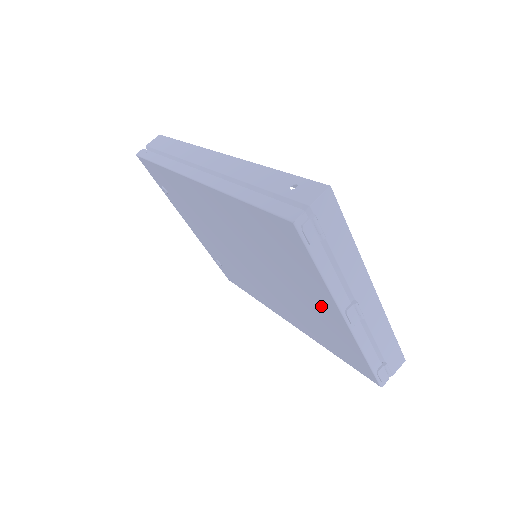
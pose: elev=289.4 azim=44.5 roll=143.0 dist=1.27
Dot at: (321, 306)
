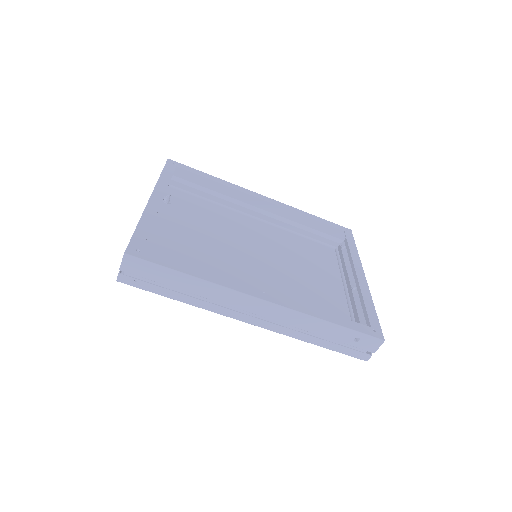
Dot at: (331, 289)
